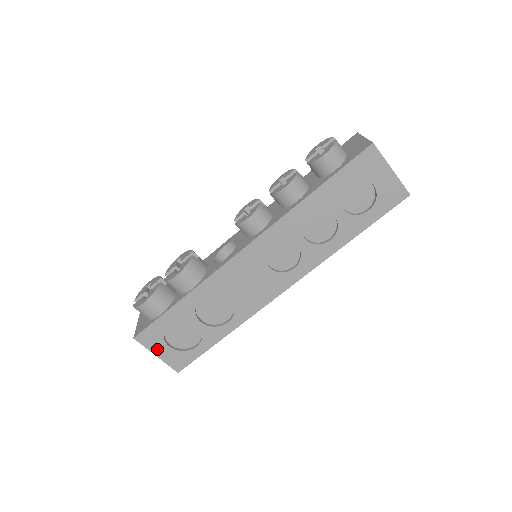
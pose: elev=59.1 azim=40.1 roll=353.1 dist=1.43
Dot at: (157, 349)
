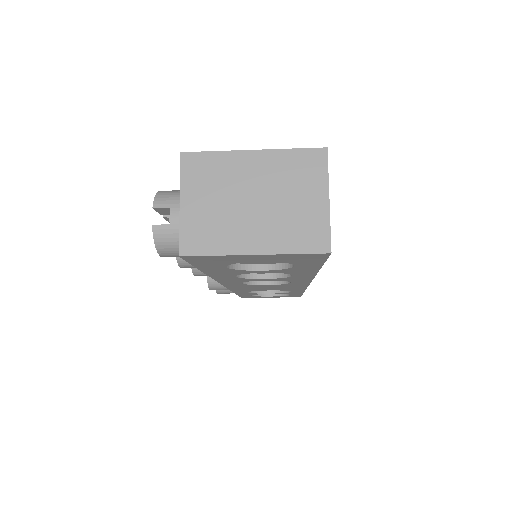
Dot at: (265, 297)
